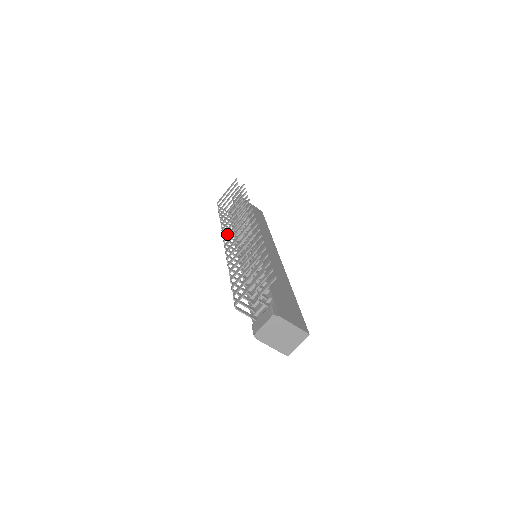
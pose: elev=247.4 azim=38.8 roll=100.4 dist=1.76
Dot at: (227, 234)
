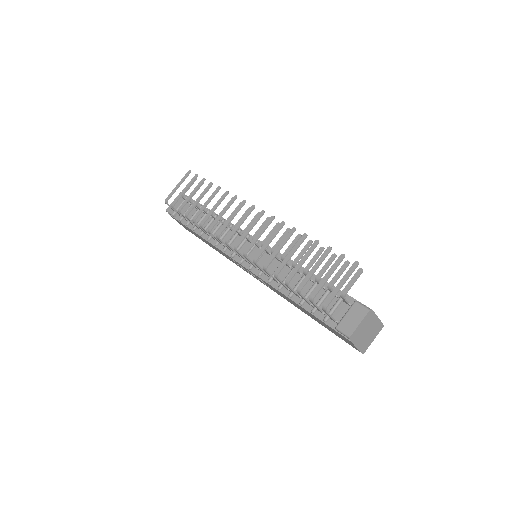
Dot at: (230, 233)
